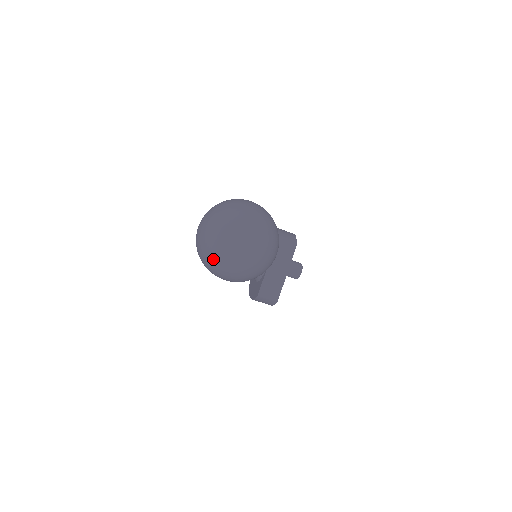
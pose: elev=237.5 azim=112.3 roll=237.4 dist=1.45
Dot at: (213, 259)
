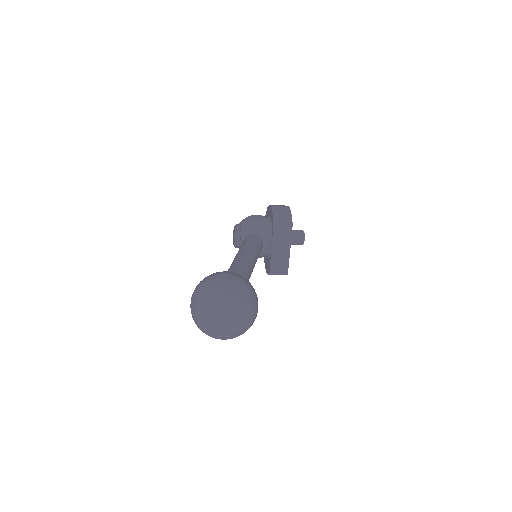
Dot at: (208, 334)
